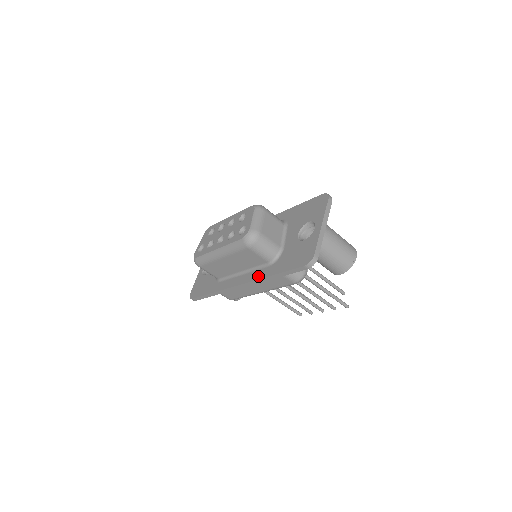
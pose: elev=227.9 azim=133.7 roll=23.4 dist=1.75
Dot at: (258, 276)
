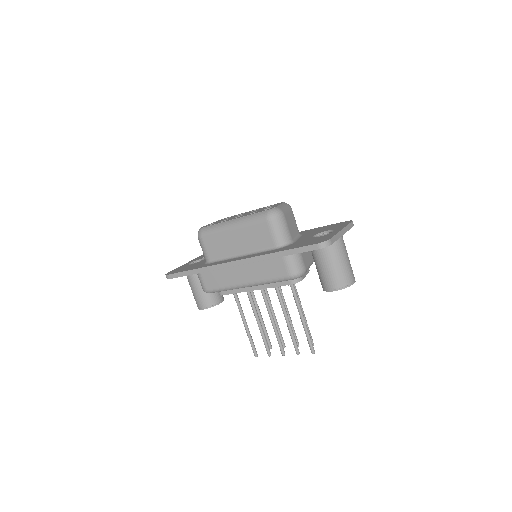
Dot at: (259, 254)
